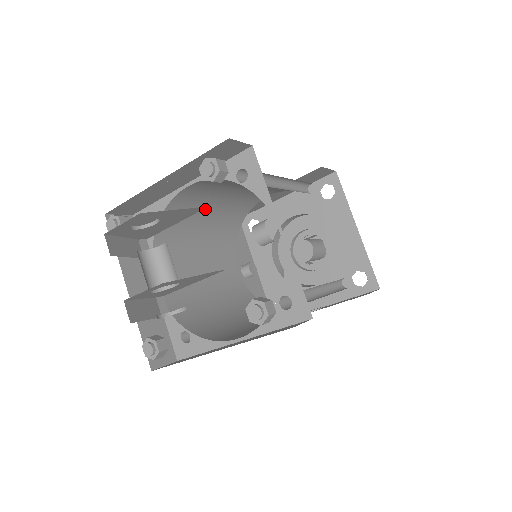
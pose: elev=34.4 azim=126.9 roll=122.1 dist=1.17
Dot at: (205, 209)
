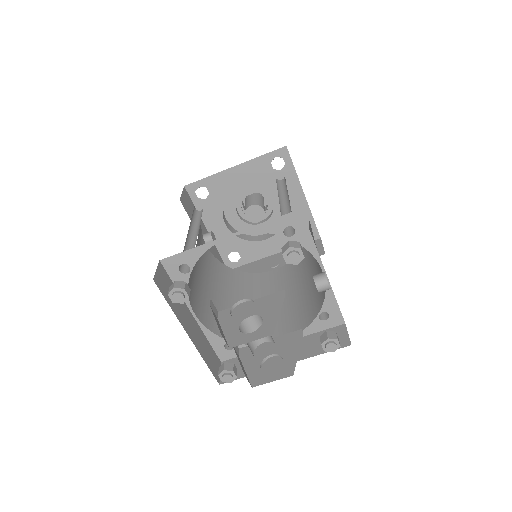
Dot at: occluded
